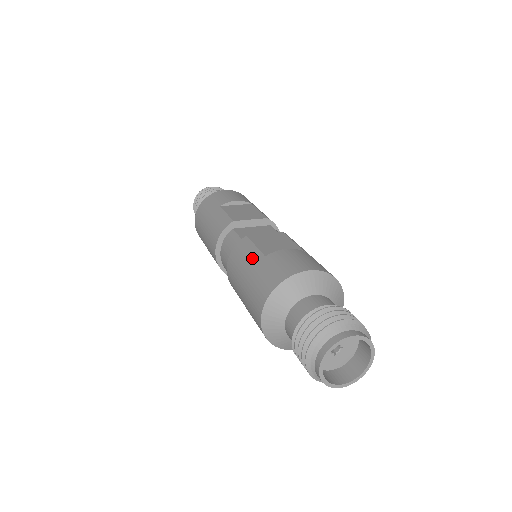
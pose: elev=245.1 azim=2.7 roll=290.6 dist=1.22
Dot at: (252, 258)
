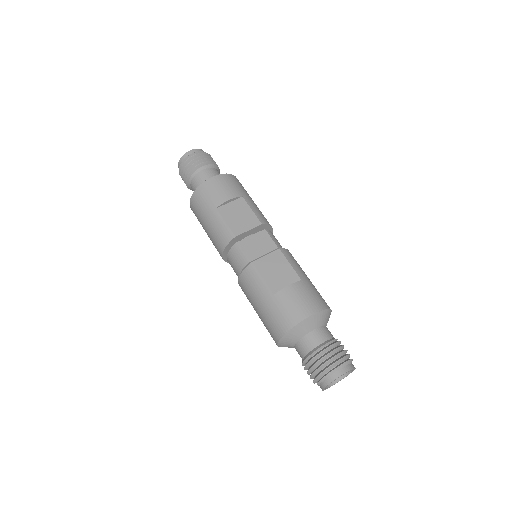
Dot at: (263, 292)
